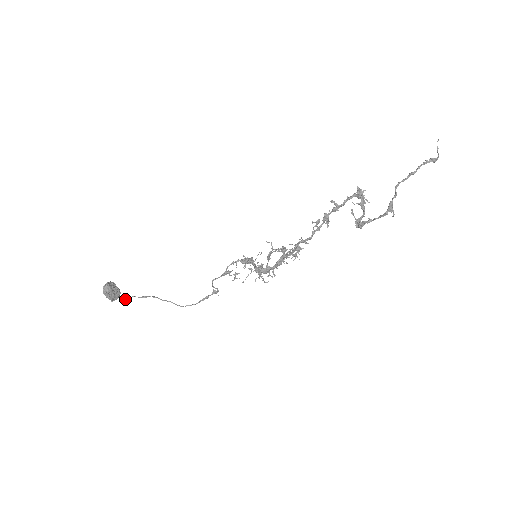
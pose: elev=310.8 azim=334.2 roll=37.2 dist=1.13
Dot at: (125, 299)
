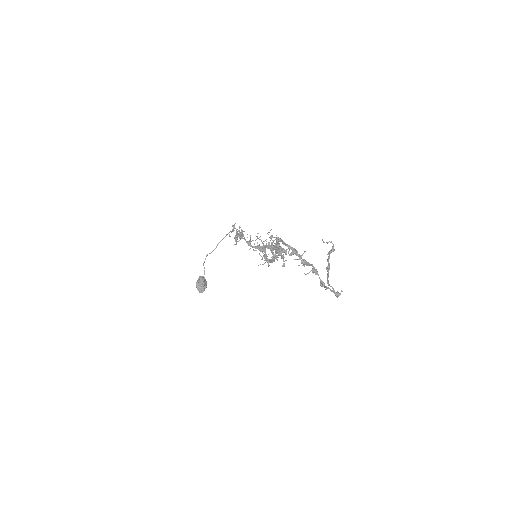
Dot at: occluded
